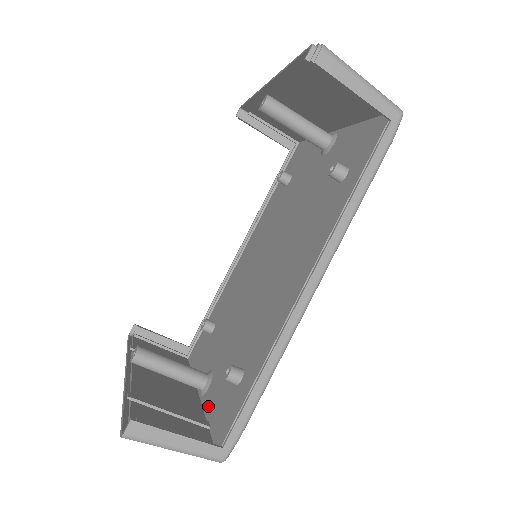
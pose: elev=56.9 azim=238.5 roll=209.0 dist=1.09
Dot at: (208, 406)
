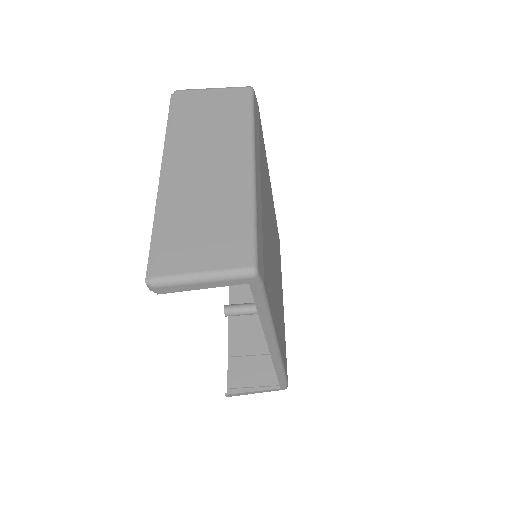
Dot at: occluded
